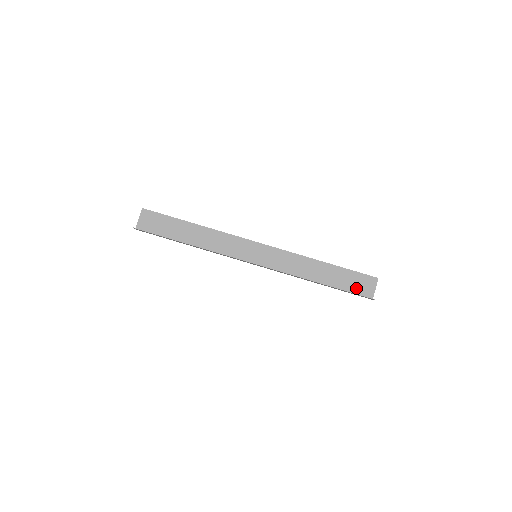
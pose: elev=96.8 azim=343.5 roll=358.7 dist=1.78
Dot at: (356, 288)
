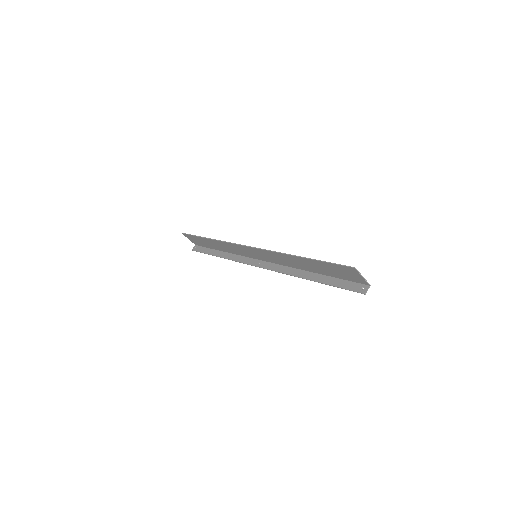
Dot at: (345, 276)
